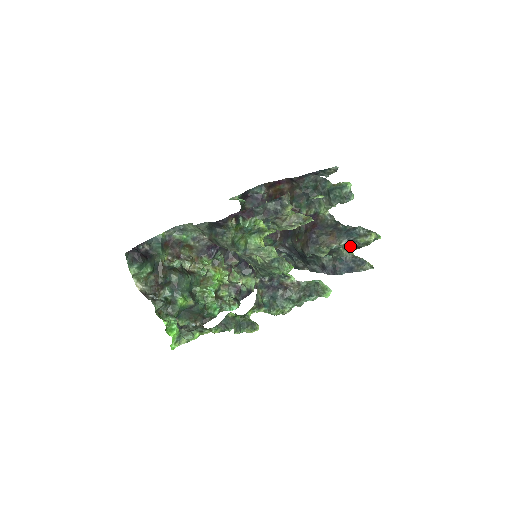
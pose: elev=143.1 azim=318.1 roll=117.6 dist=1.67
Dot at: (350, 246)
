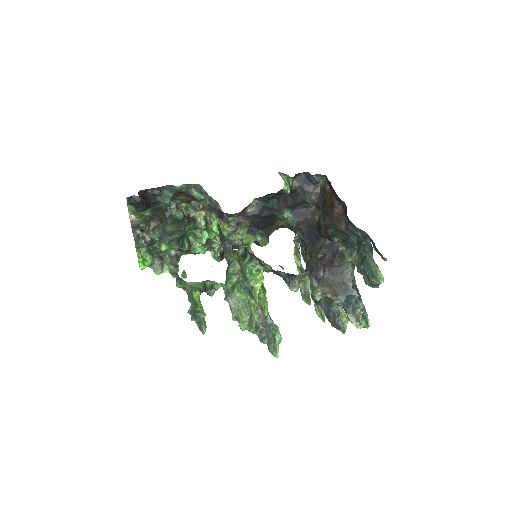
Dot at: occluded
